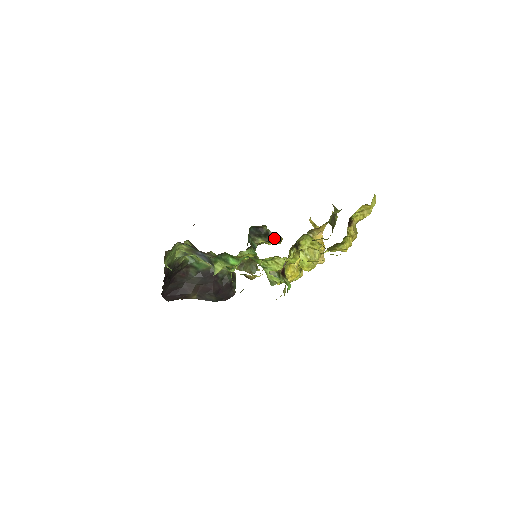
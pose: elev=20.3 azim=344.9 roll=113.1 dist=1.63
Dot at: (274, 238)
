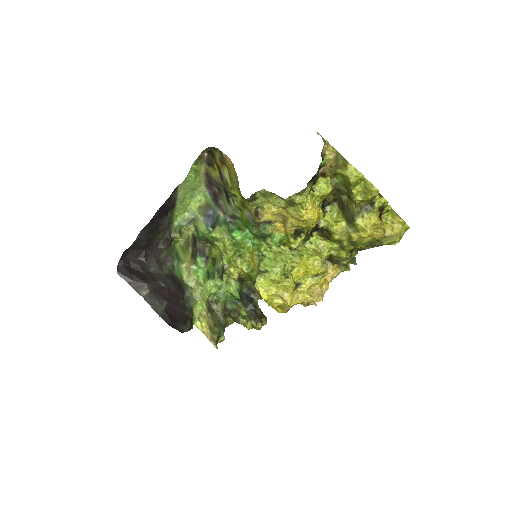
Dot at: (259, 316)
